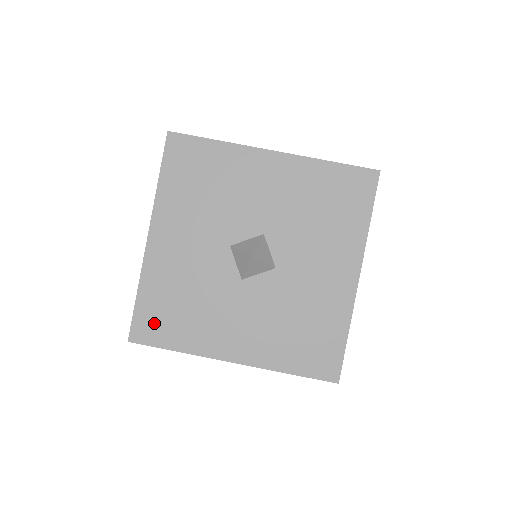
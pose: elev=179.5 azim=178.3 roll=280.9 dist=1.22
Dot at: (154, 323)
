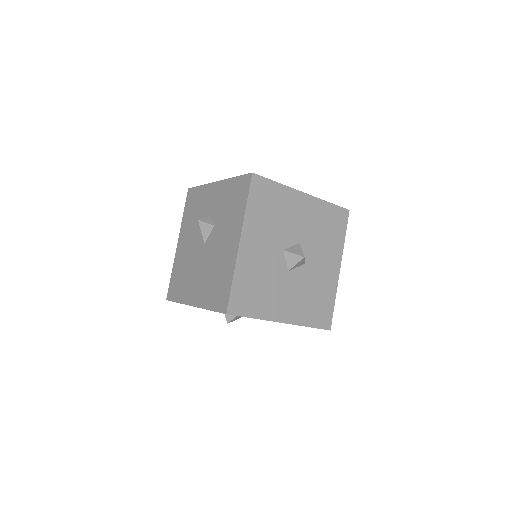
Dot at: (242, 300)
